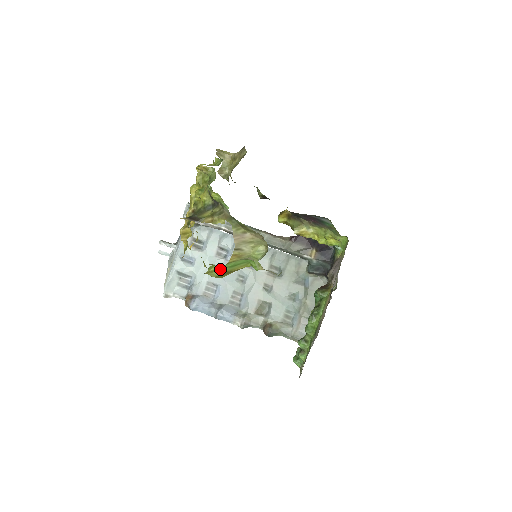
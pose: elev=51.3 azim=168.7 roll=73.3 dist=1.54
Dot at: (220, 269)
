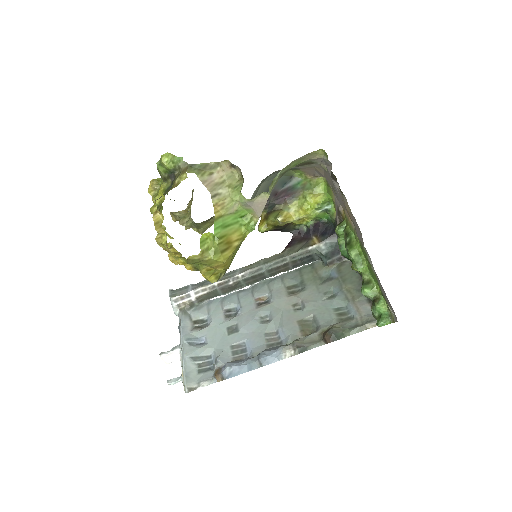
Dot at: (213, 237)
